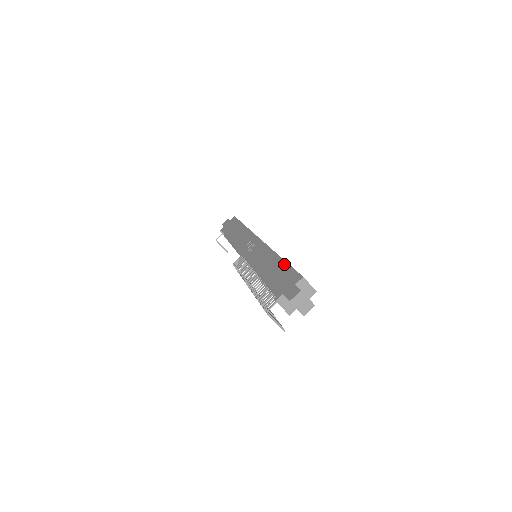
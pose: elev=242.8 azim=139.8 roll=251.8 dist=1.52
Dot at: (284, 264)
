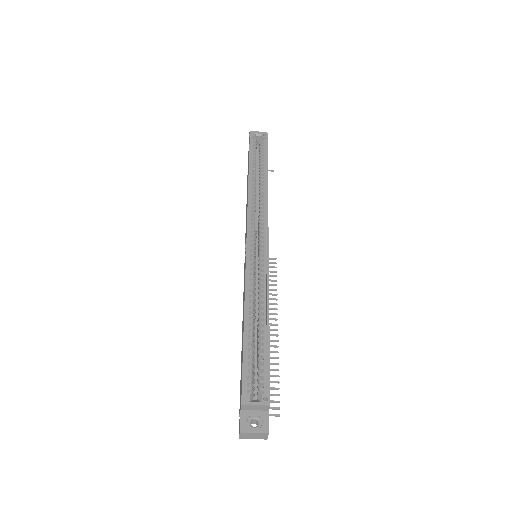
Dot at: occluded
